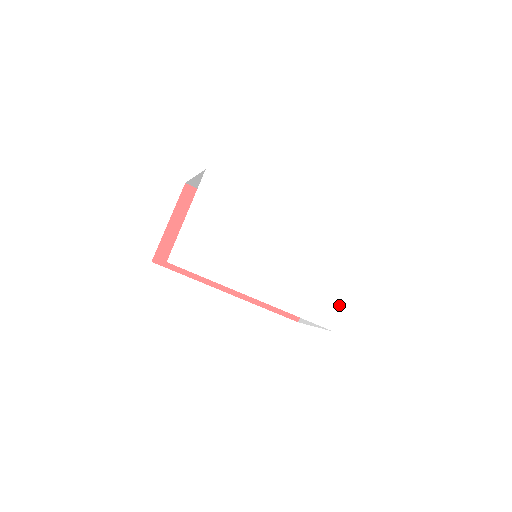
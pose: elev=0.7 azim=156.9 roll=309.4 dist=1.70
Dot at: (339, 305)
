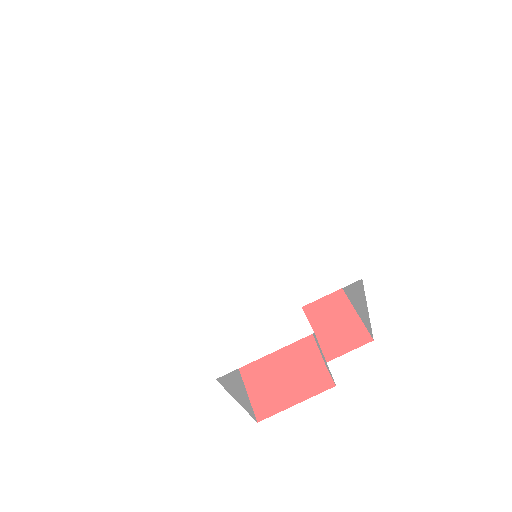
Dot at: (262, 350)
